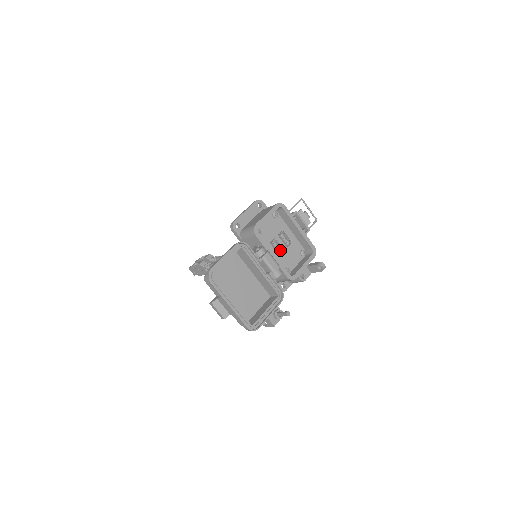
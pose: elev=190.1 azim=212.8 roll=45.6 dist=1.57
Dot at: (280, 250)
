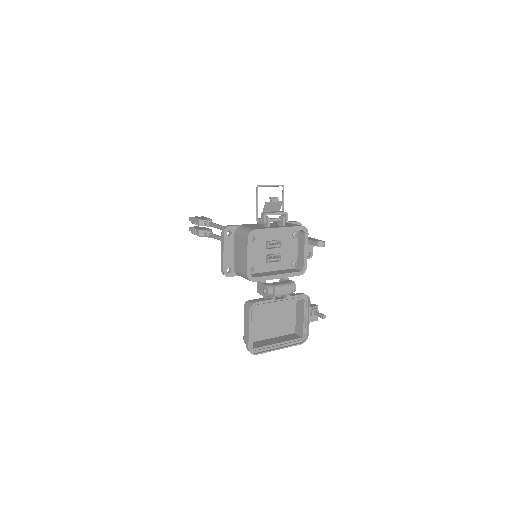
Dot at: (278, 259)
